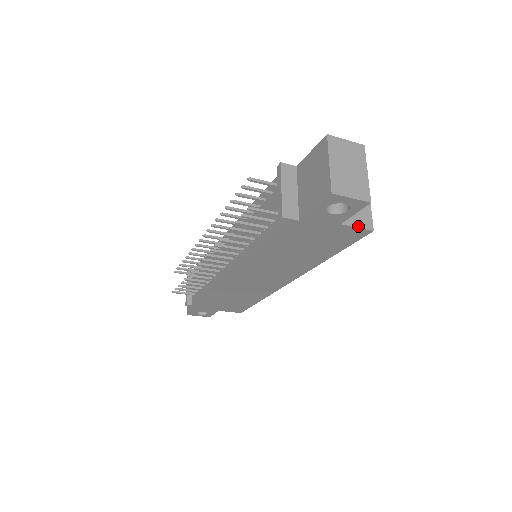
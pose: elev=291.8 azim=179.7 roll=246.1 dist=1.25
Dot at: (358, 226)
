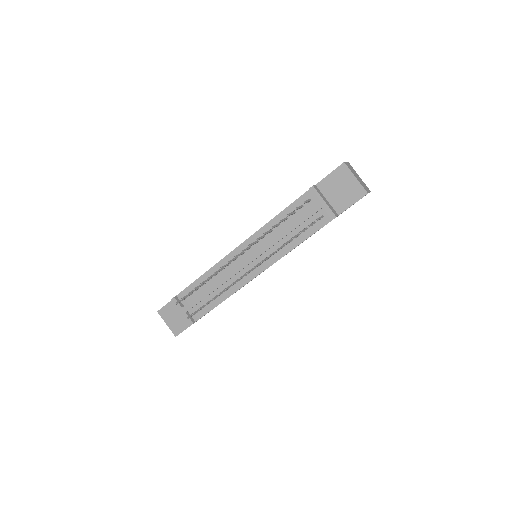
Dot at: occluded
